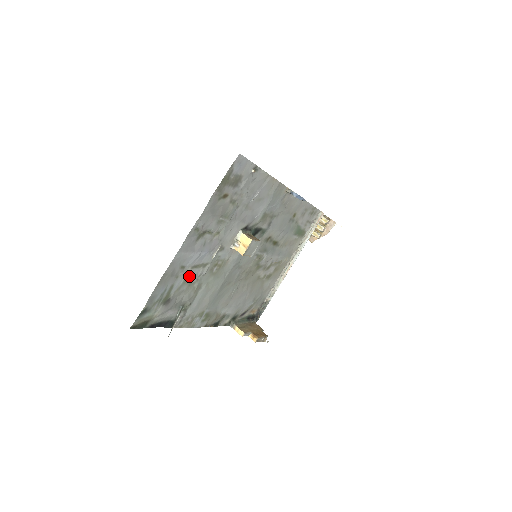
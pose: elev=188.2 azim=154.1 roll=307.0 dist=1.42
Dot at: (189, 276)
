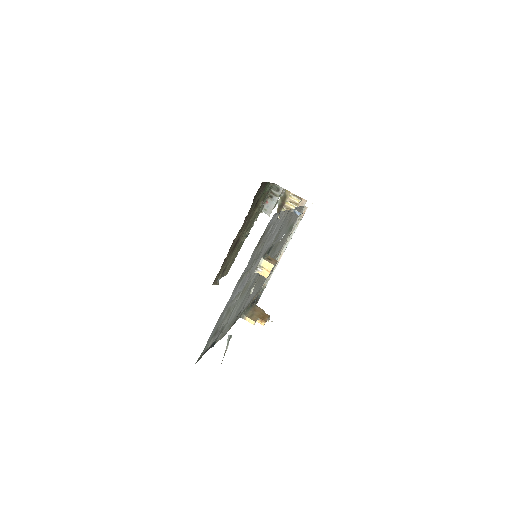
Dot at: (229, 308)
